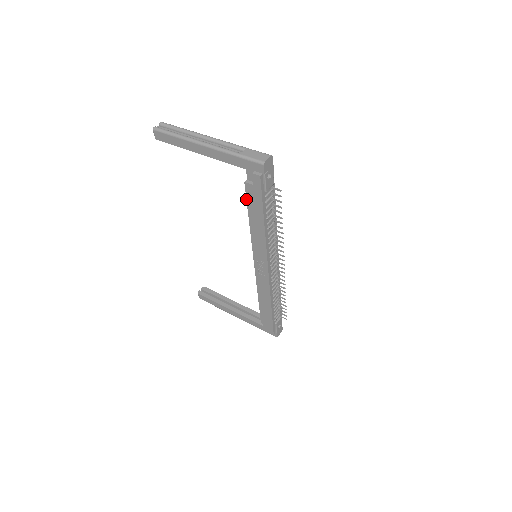
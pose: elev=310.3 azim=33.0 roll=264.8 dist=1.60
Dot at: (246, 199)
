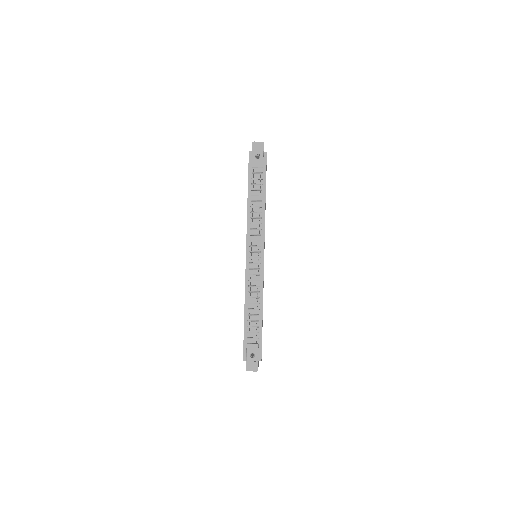
Dot at: occluded
